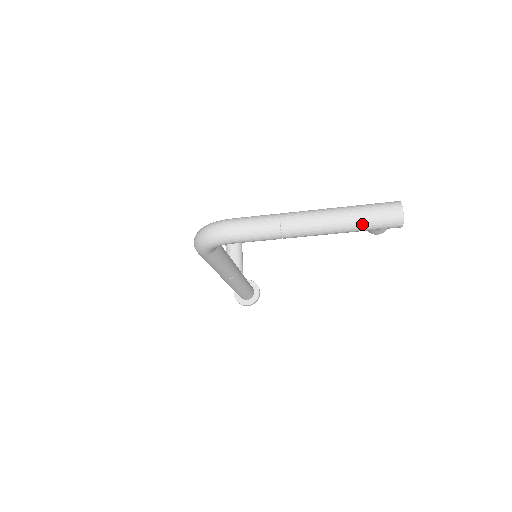
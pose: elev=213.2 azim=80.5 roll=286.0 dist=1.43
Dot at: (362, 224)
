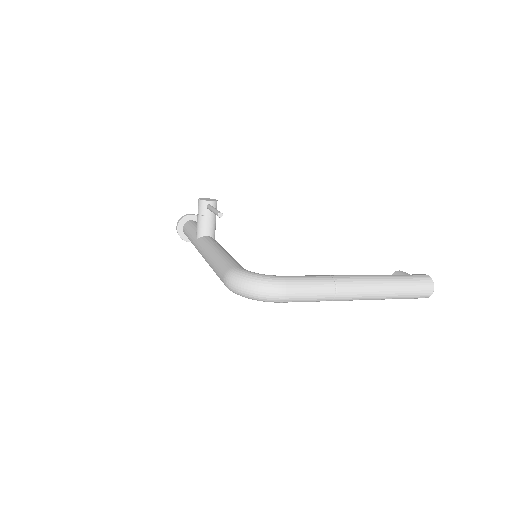
Dot at: (399, 298)
